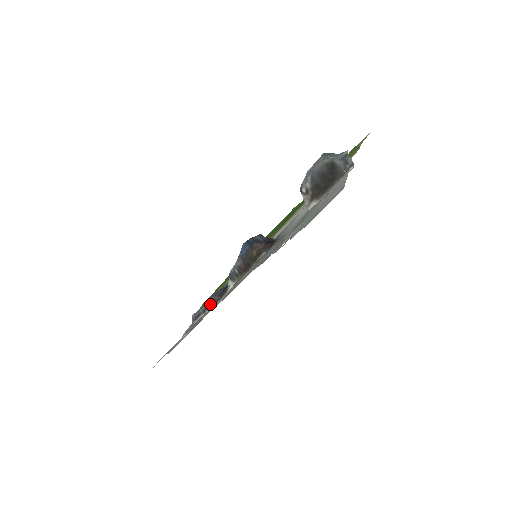
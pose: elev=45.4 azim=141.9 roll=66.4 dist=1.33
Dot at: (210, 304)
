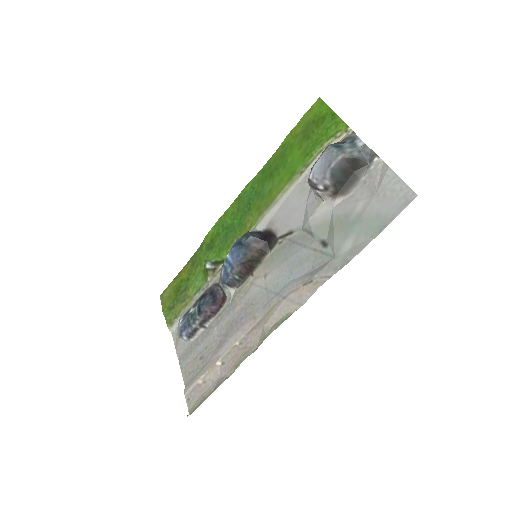
Dot at: (208, 316)
